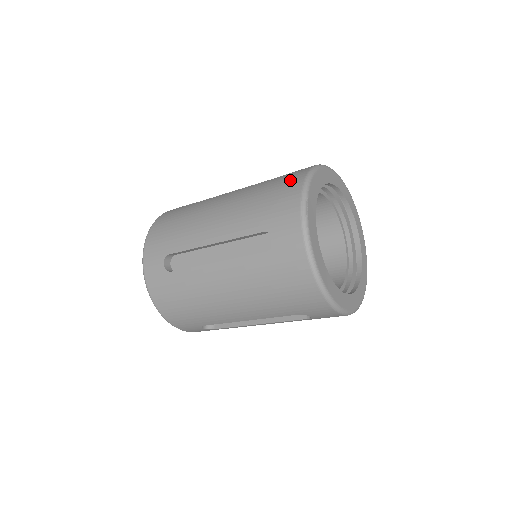
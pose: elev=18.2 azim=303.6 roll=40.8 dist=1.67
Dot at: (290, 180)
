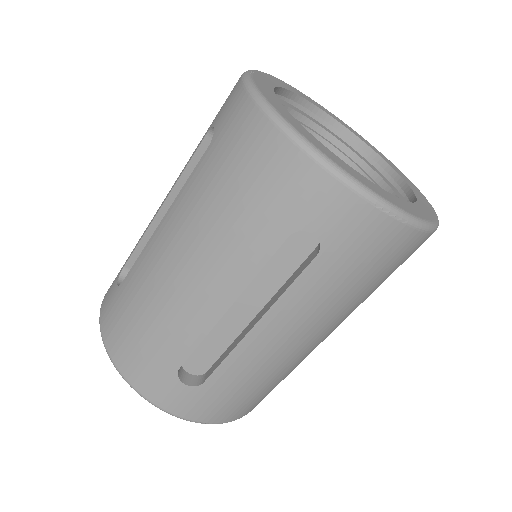
Dot at: occluded
